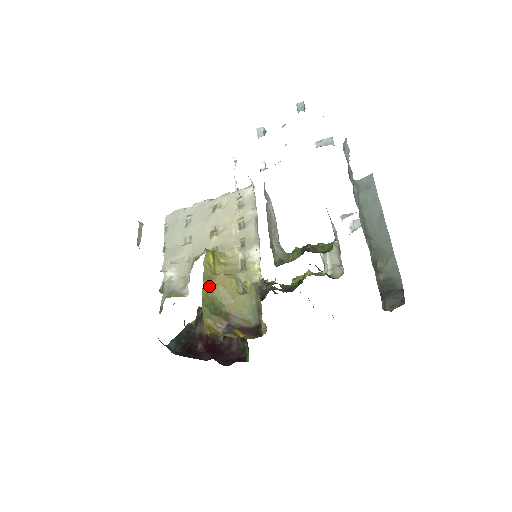
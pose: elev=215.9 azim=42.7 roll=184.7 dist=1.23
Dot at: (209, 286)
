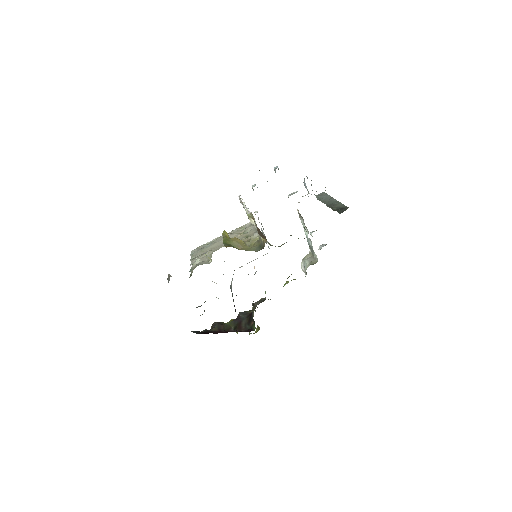
Dot at: (227, 240)
